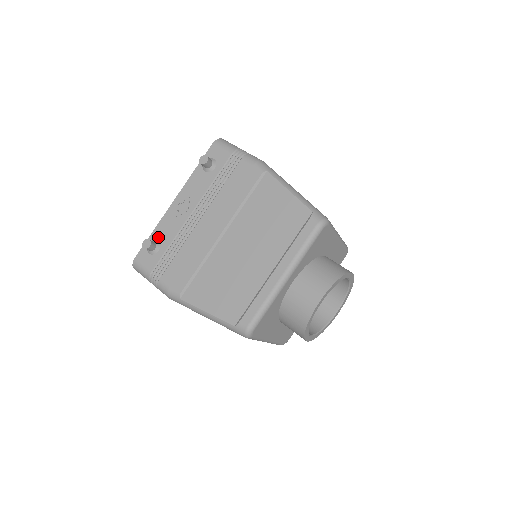
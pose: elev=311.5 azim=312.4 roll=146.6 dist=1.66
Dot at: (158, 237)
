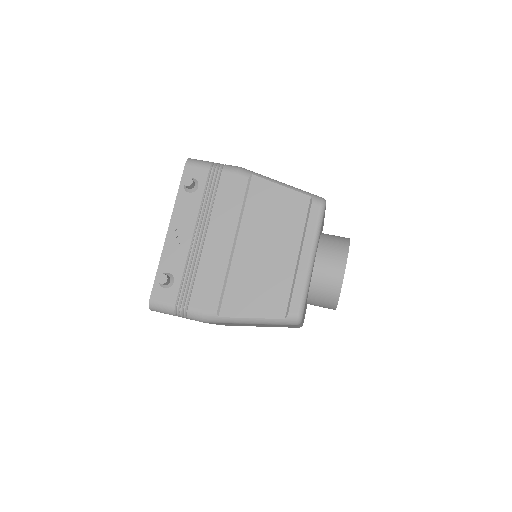
Dot at: (167, 269)
